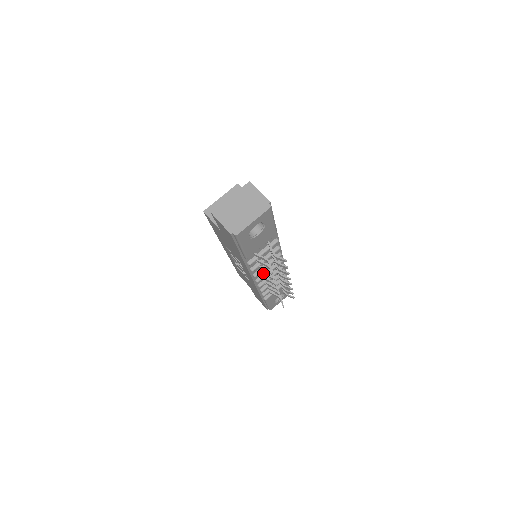
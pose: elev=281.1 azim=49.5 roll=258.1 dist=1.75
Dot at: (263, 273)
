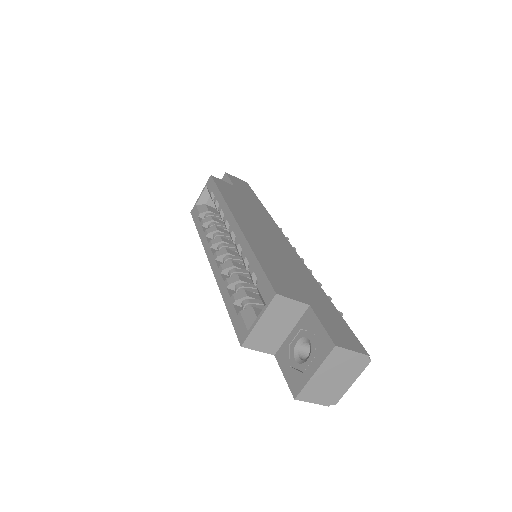
Dot at: occluded
